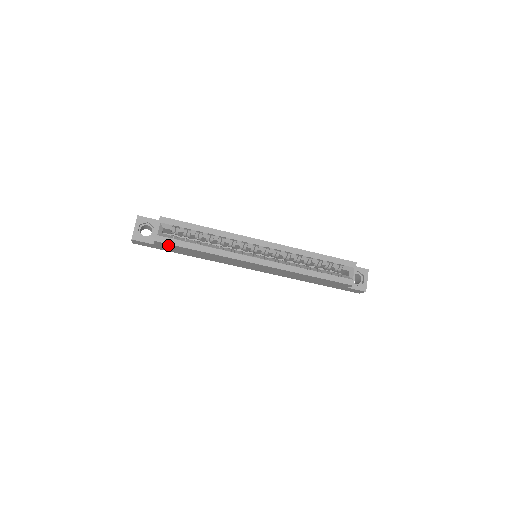
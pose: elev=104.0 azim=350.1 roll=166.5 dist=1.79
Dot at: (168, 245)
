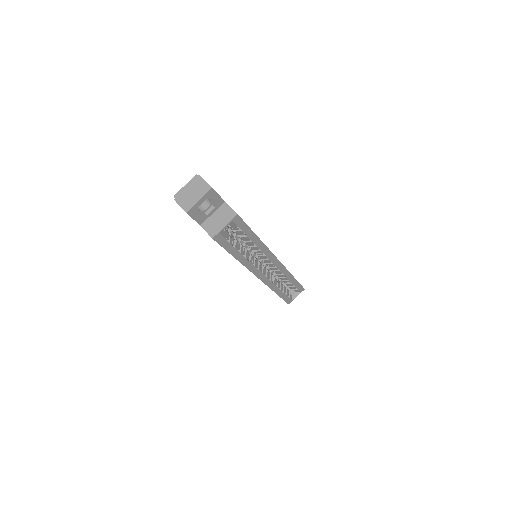
Dot at: occluded
